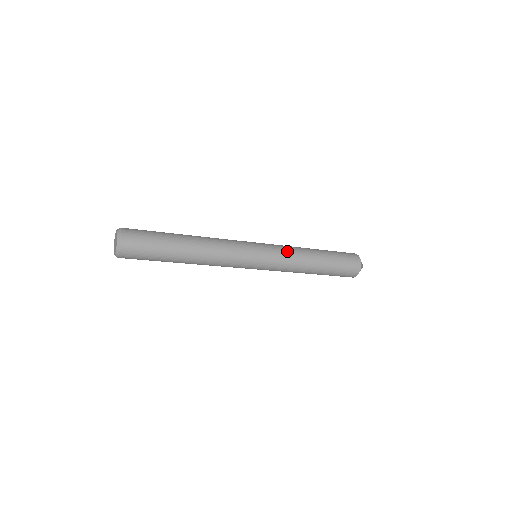
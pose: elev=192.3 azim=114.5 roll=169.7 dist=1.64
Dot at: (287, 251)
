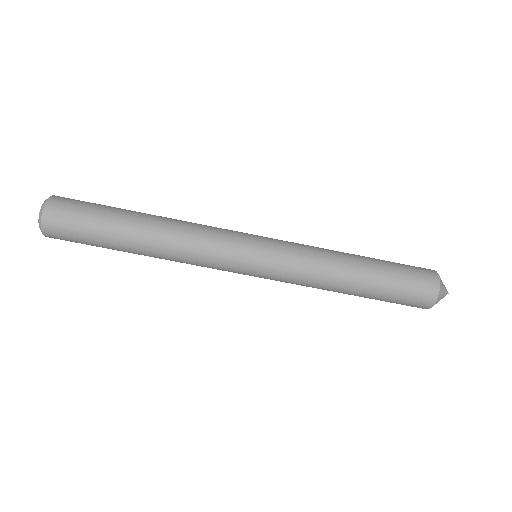
Dot at: occluded
